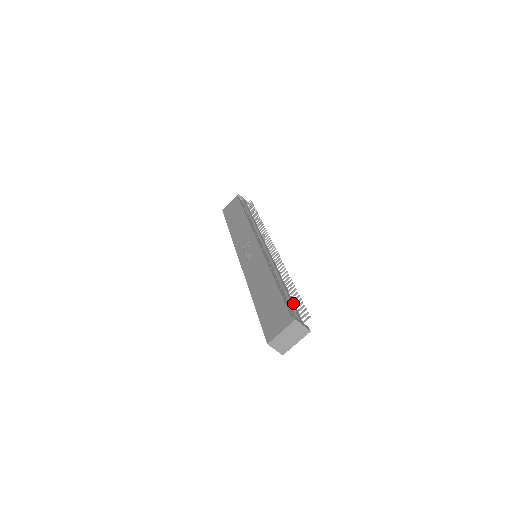
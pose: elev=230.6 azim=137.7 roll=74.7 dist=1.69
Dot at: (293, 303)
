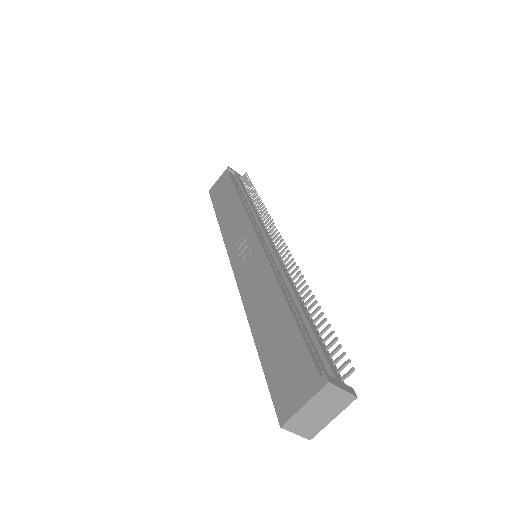
Dot at: (320, 341)
